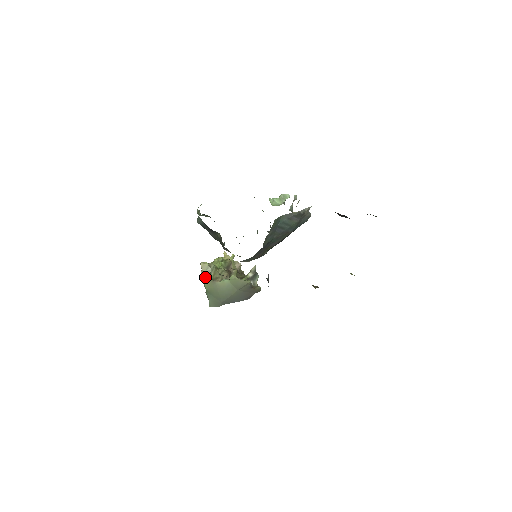
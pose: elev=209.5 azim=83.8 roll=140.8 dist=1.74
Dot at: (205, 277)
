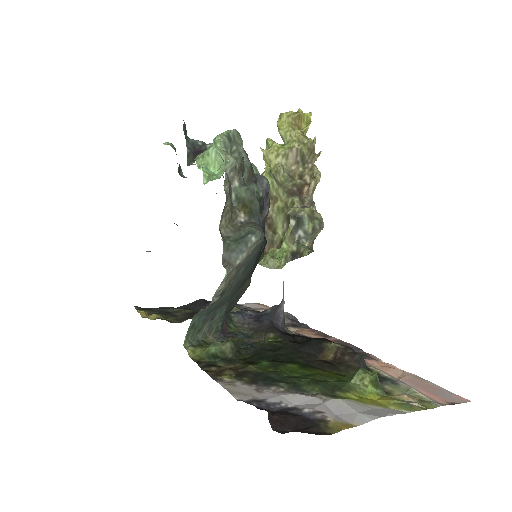
Dot at: occluded
